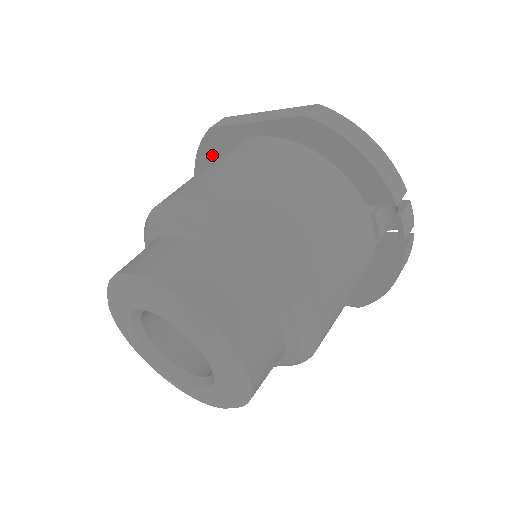
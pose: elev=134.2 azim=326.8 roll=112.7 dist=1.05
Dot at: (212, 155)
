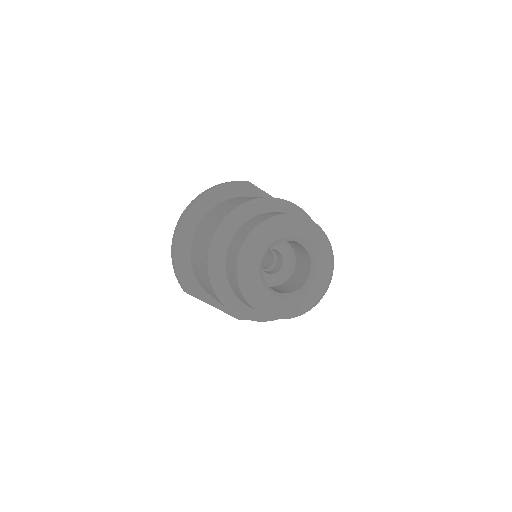
Dot at: (234, 192)
